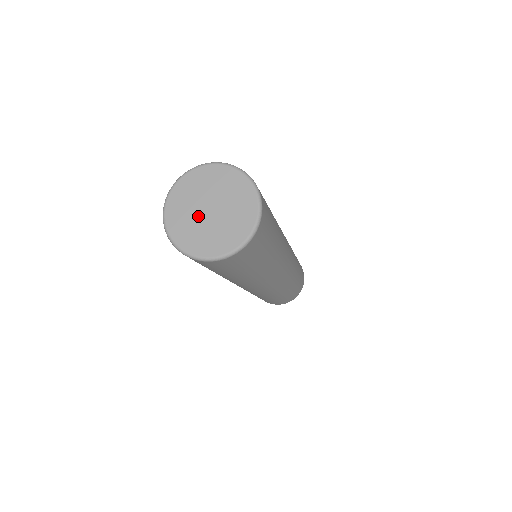
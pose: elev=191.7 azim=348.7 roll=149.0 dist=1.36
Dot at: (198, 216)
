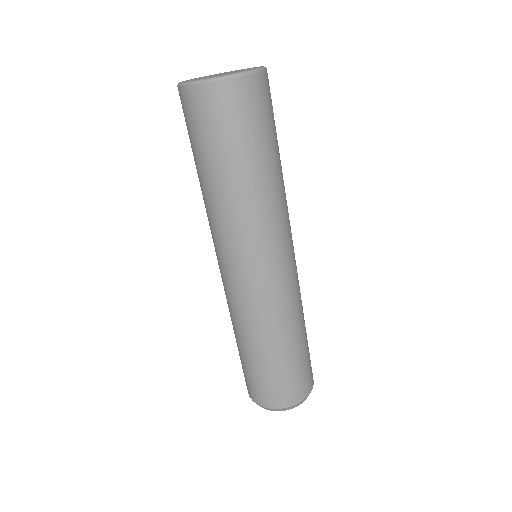
Dot at: (210, 76)
